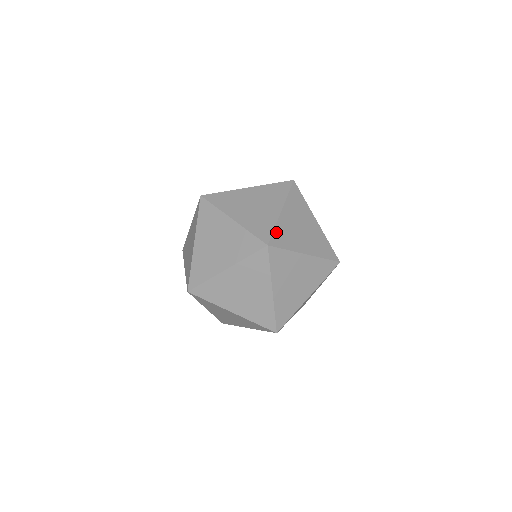
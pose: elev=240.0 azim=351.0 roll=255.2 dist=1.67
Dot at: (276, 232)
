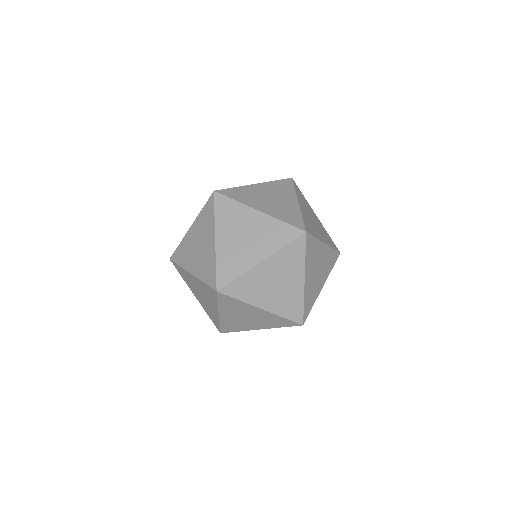
Dot at: (219, 269)
